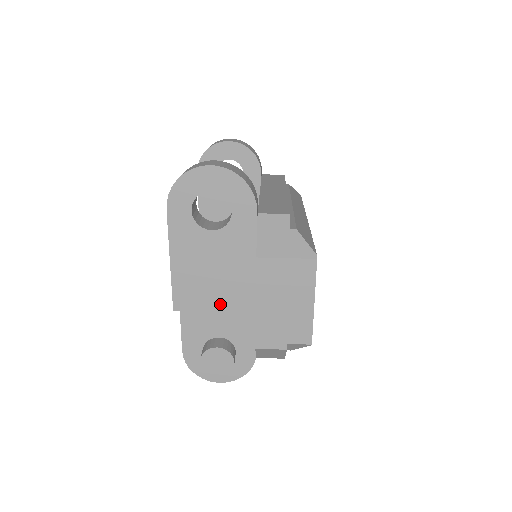
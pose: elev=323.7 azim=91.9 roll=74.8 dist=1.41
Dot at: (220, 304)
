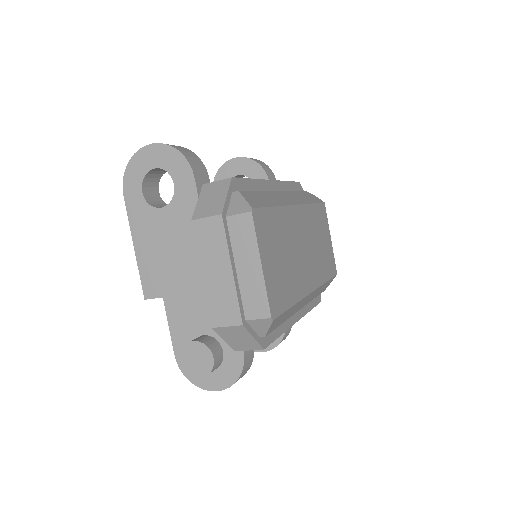
Dot at: (182, 286)
